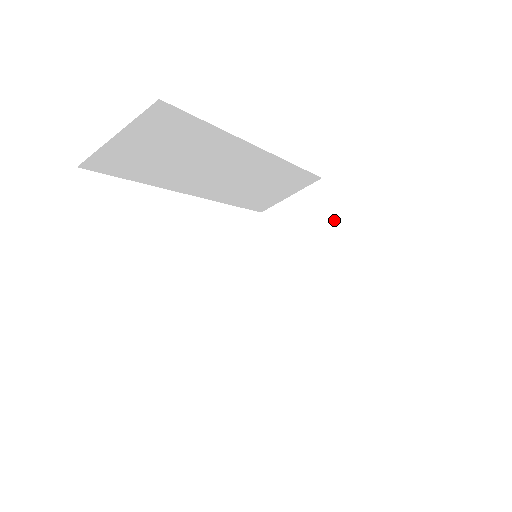
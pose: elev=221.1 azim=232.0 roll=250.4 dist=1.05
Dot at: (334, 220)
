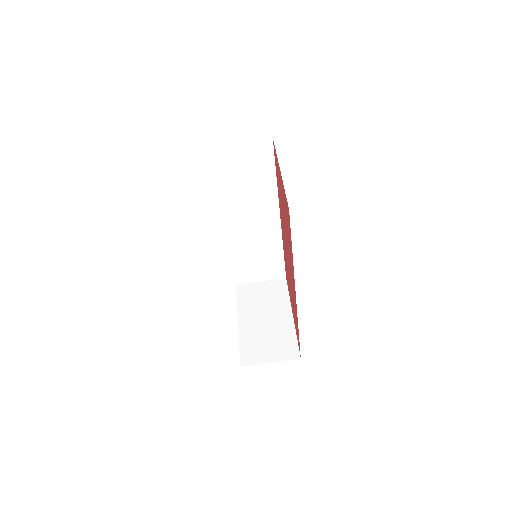
Dot at: (287, 300)
